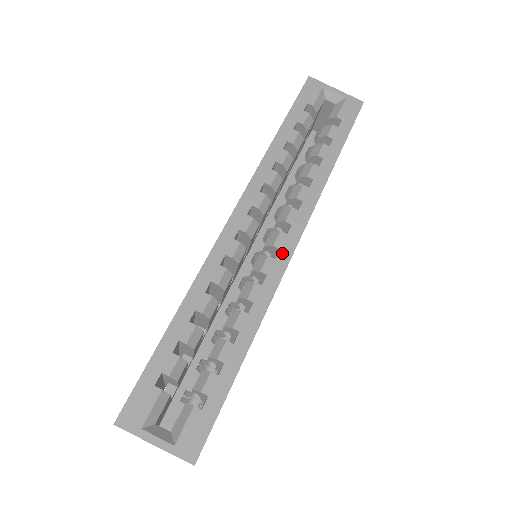
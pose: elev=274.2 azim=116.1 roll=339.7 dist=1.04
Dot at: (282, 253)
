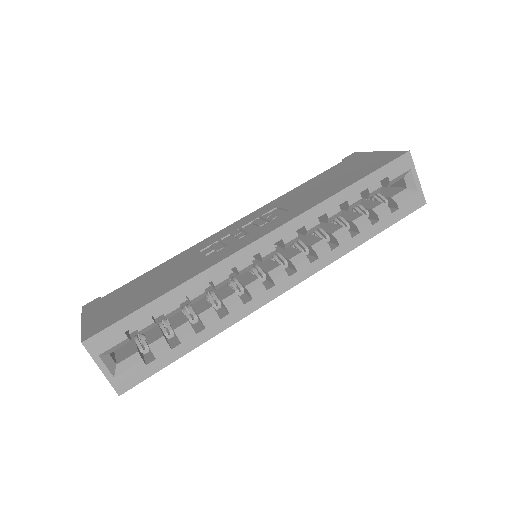
Dot at: (275, 289)
